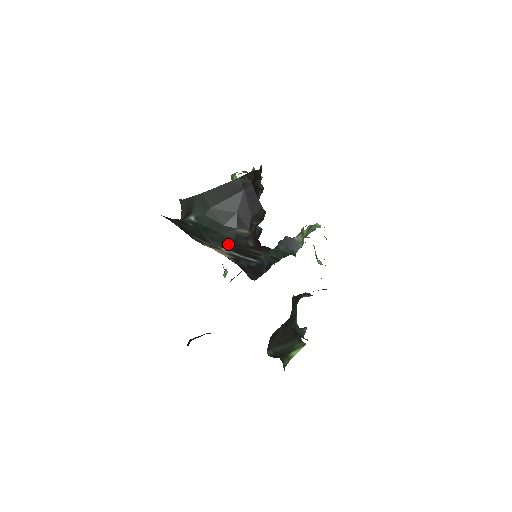
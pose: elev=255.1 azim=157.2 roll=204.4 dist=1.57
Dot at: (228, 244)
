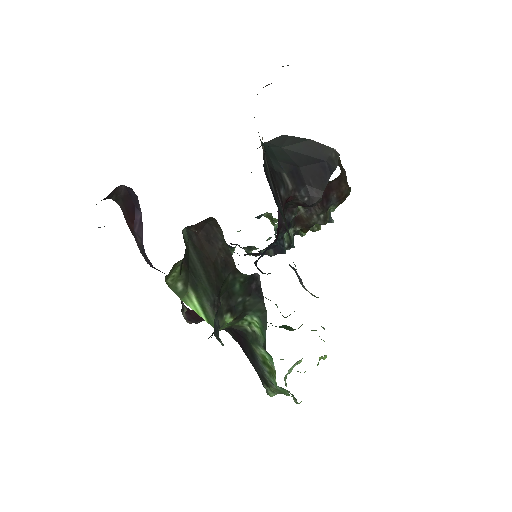
Dot at: (268, 160)
